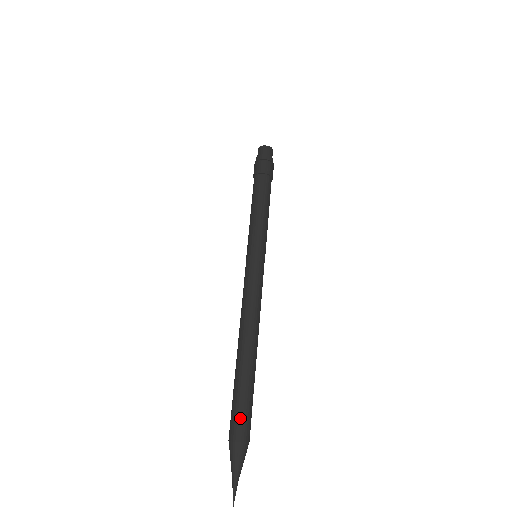
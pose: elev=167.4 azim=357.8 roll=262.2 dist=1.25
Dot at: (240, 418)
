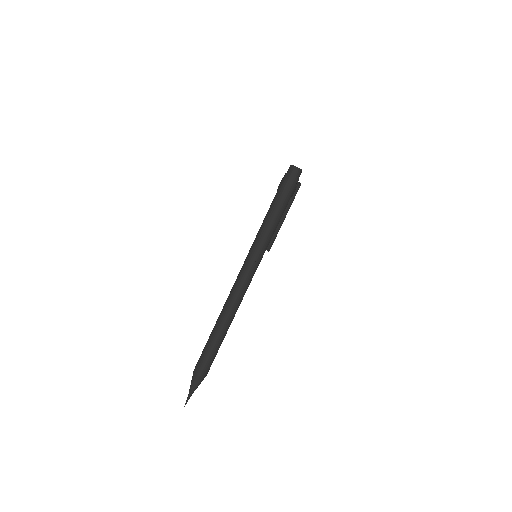
Dot at: (201, 361)
